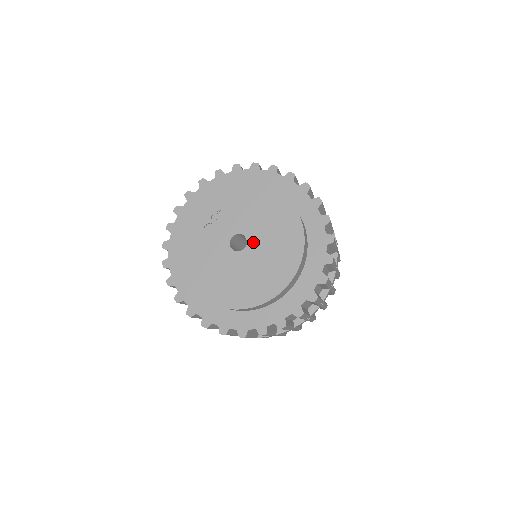
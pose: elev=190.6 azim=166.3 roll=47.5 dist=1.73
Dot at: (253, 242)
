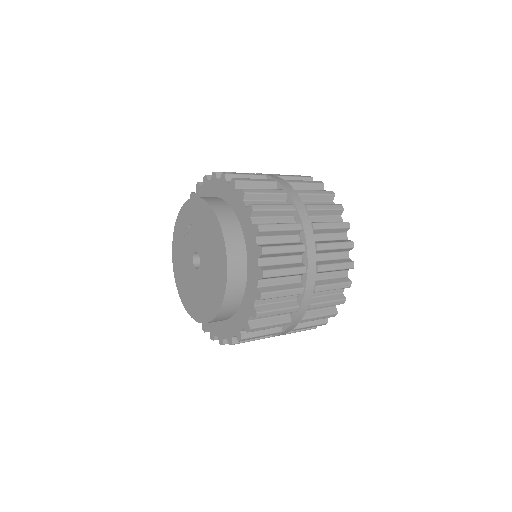
Dot at: (203, 264)
